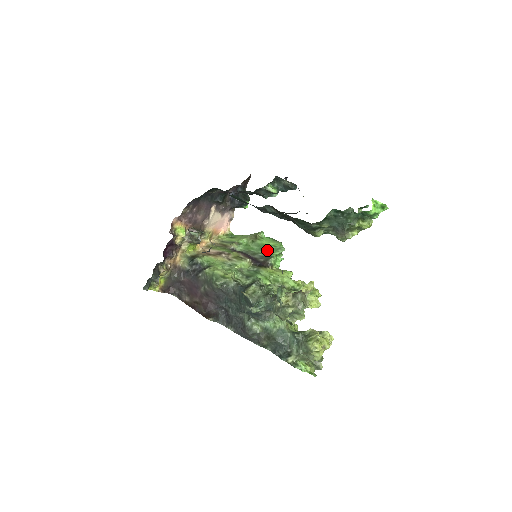
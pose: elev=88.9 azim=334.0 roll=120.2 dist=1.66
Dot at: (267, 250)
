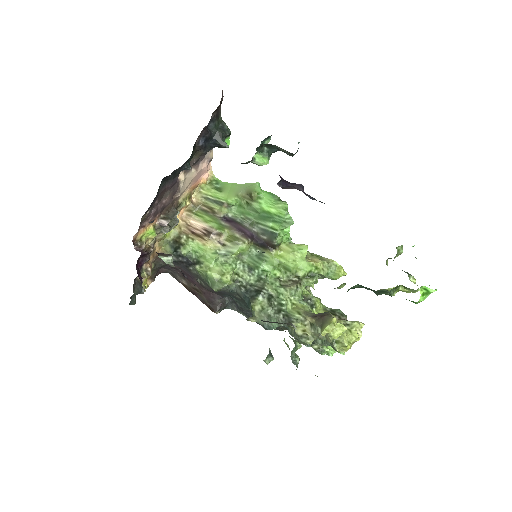
Dot at: (269, 222)
